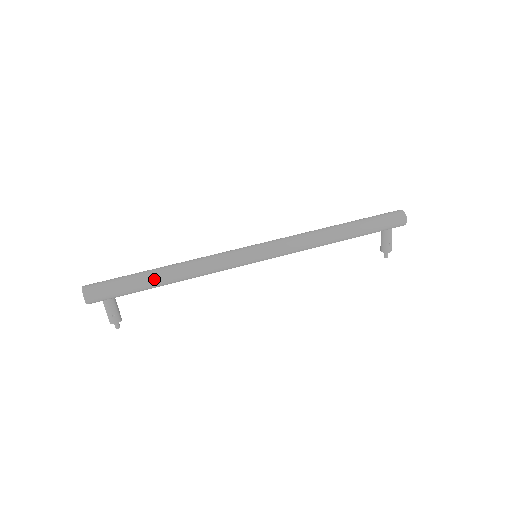
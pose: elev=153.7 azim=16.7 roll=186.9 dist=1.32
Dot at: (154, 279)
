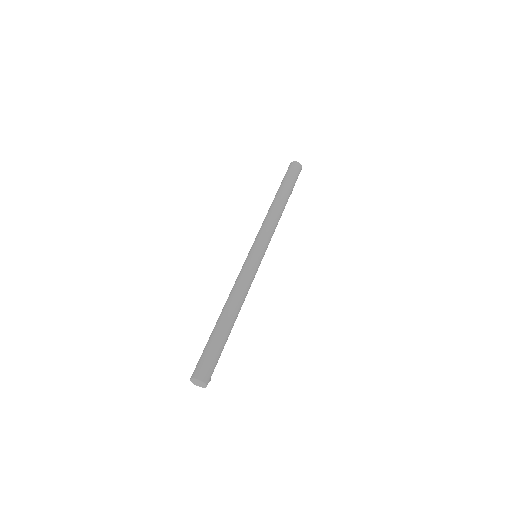
Dot at: (231, 328)
